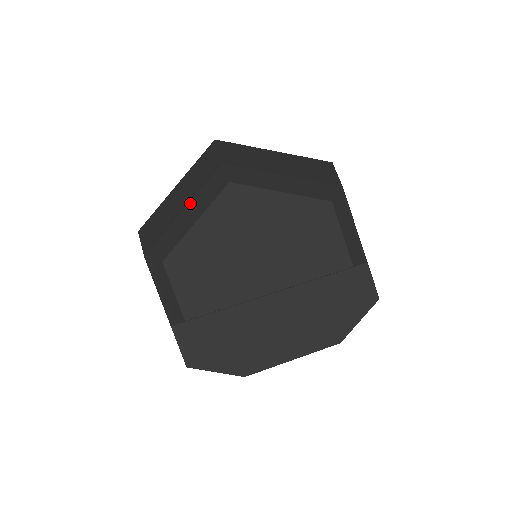
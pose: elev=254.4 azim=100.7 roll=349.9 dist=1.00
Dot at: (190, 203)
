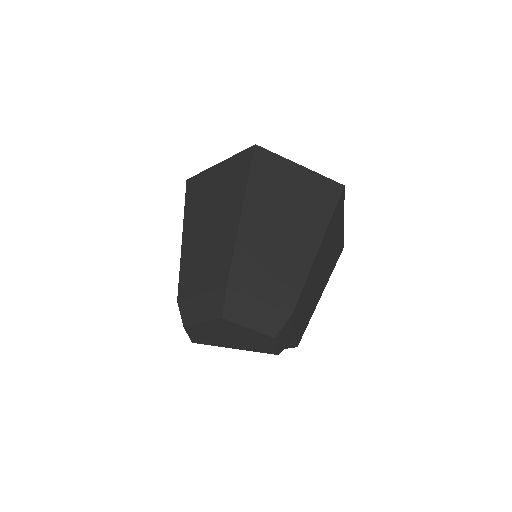
Dot at: (204, 296)
